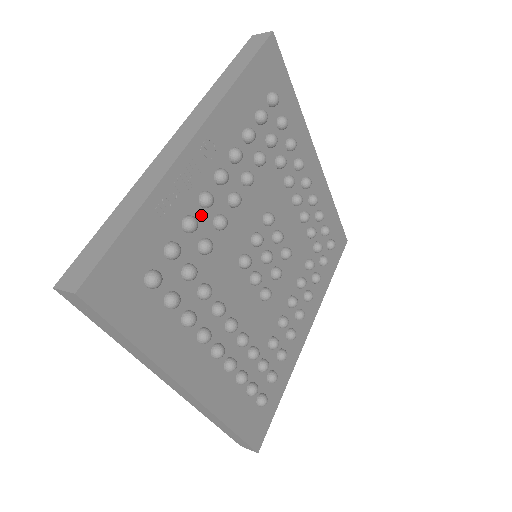
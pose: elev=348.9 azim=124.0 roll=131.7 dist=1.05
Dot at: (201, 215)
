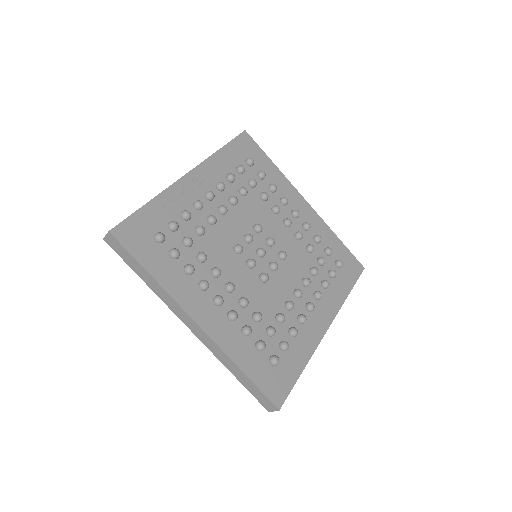
Dot at: (196, 214)
